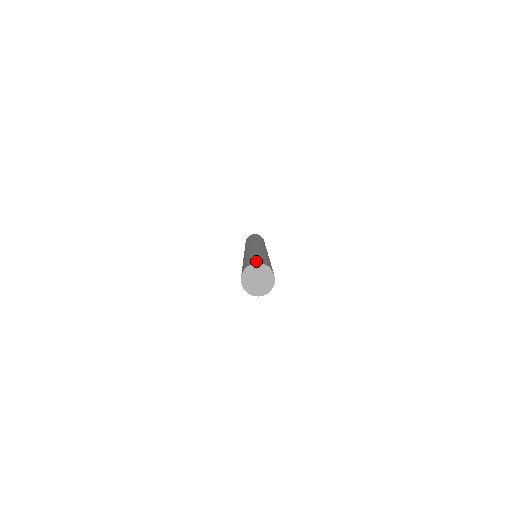
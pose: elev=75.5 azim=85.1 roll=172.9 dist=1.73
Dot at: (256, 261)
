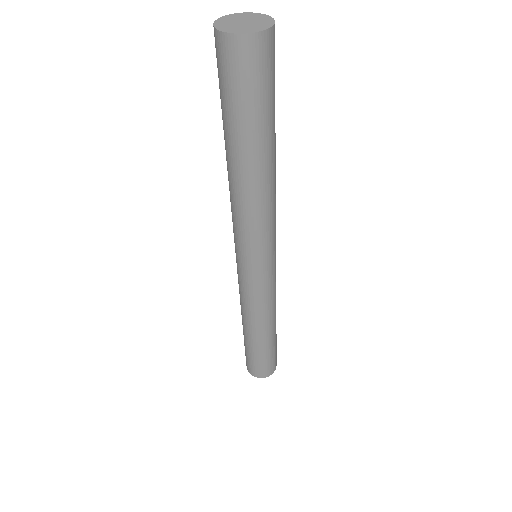
Dot at: occluded
